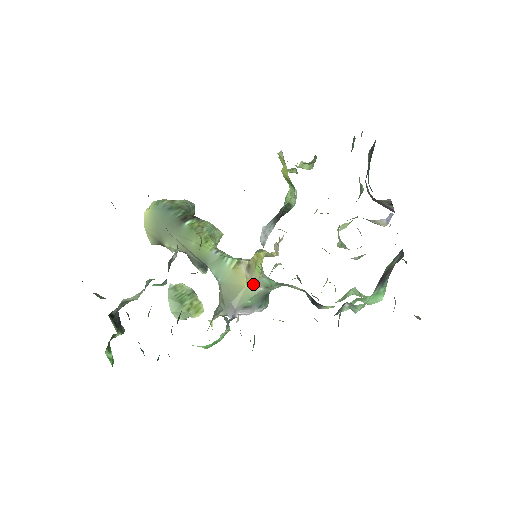
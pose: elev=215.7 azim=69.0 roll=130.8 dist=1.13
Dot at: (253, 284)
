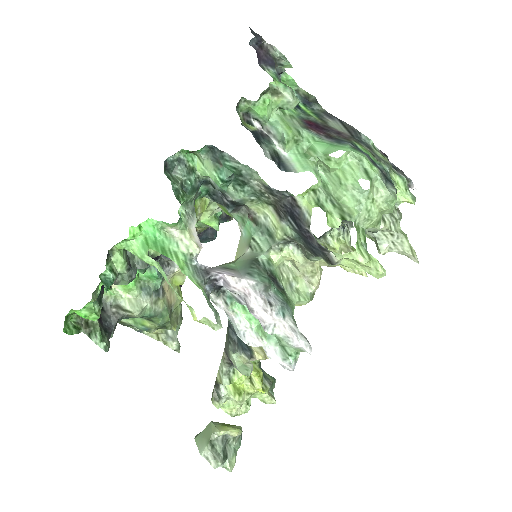
Dot at: (239, 253)
